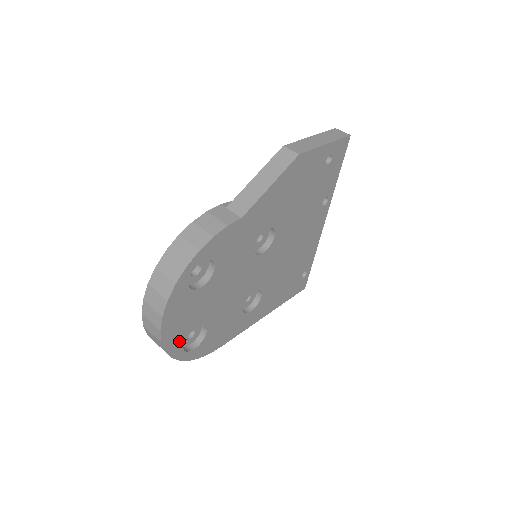
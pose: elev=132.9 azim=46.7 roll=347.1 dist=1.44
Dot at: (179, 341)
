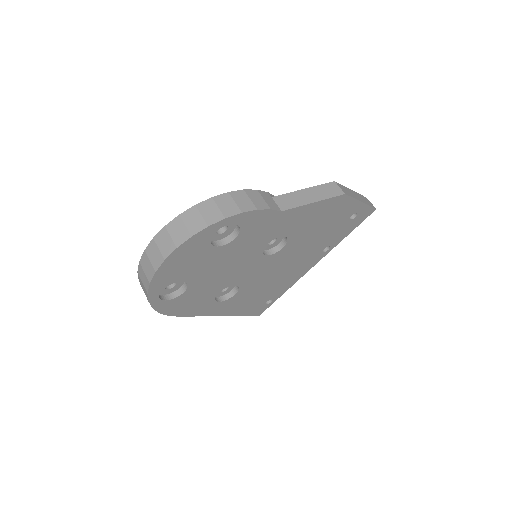
Dot at: (164, 282)
